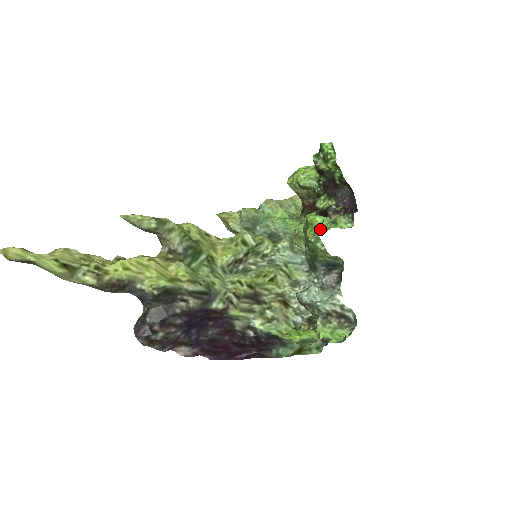
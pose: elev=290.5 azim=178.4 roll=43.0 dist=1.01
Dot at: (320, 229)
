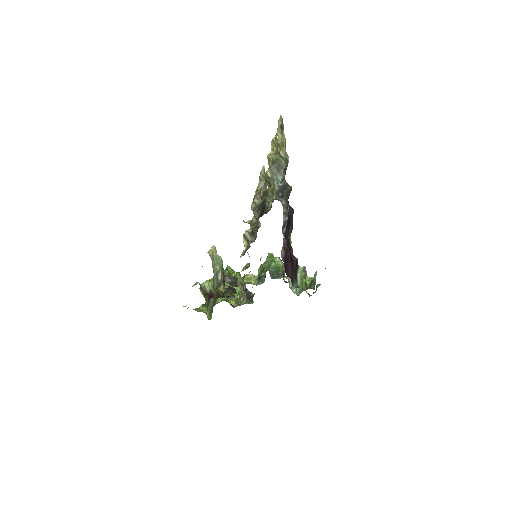
Dot at: occluded
